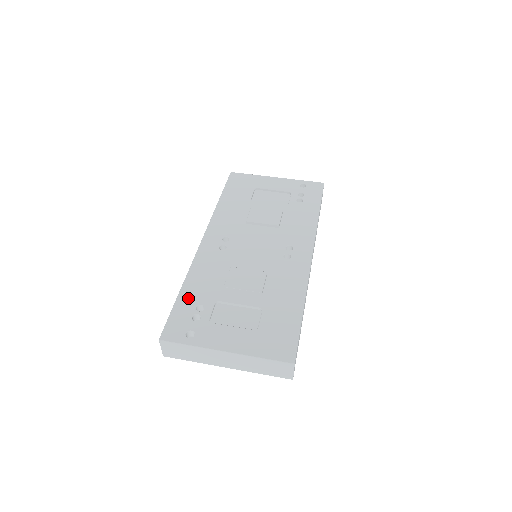
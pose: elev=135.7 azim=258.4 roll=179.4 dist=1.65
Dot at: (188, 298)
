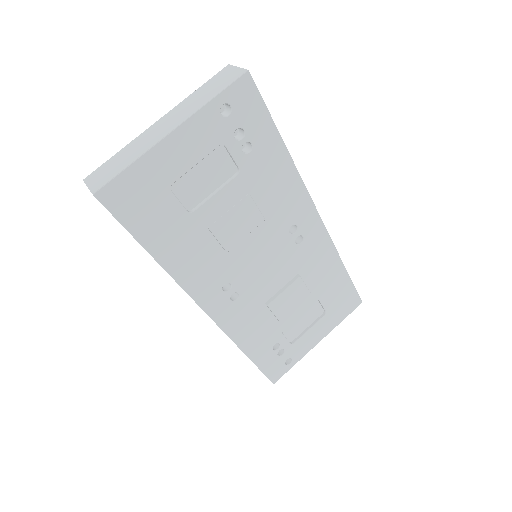
Dot at: (261, 353)
